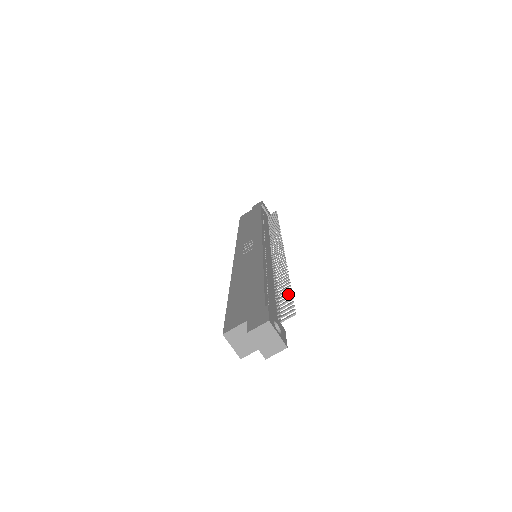
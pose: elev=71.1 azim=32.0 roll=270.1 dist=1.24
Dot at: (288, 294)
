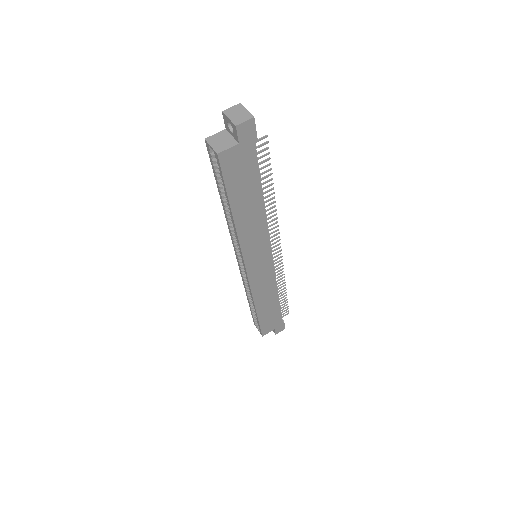
Dot at: (268, 170)
